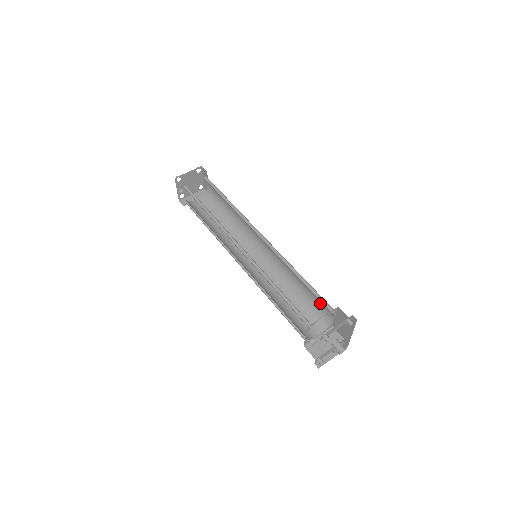
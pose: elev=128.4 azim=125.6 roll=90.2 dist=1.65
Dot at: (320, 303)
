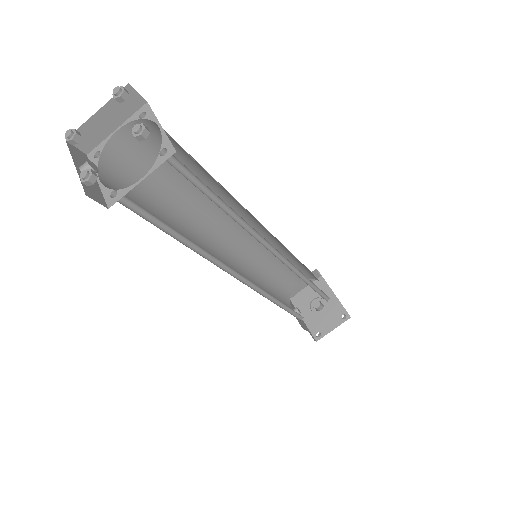
Dot at: occluded
